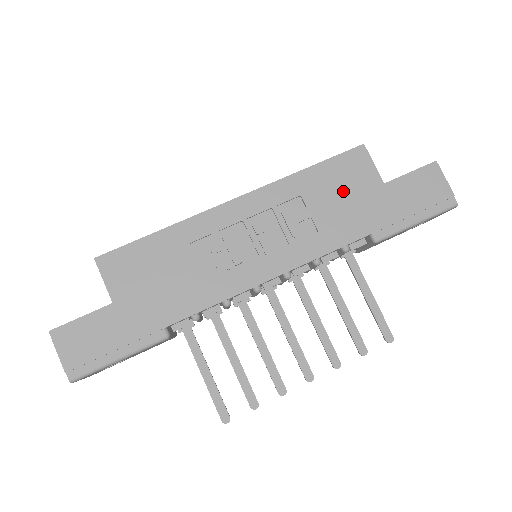
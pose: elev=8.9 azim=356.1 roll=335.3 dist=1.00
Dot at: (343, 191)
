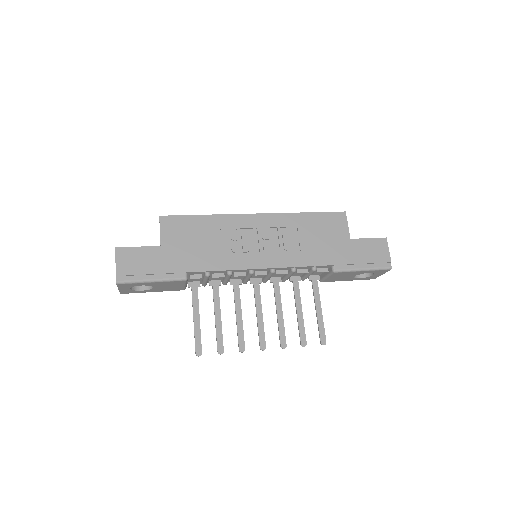
Dot at: (324, 234)
